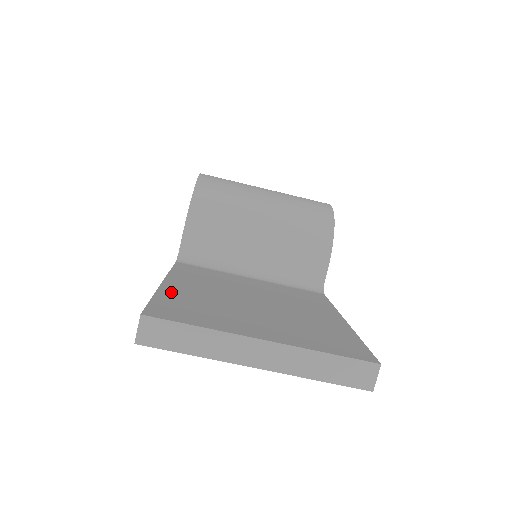
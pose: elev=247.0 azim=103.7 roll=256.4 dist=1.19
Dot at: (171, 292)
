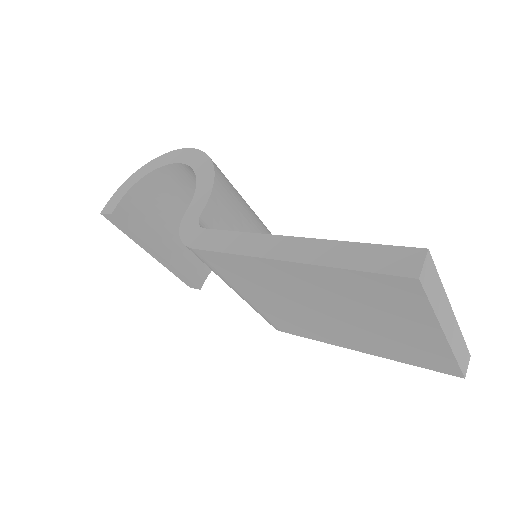
Dot at: occluded
